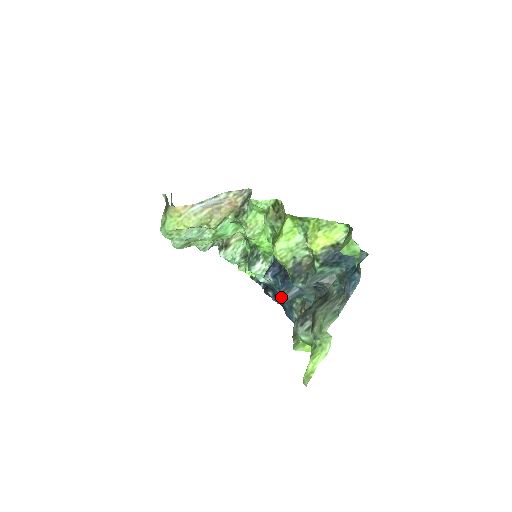
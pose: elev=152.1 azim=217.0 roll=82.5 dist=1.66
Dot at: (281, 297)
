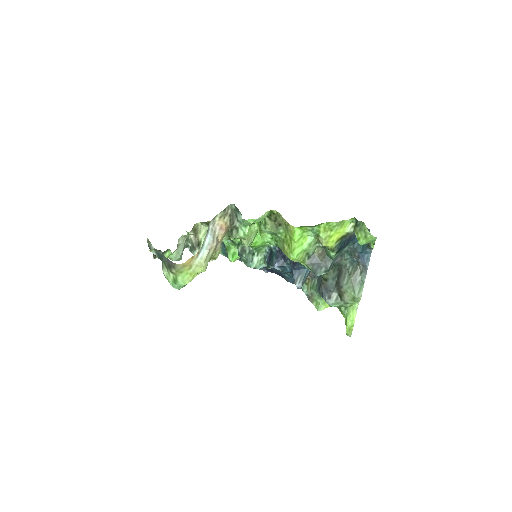
Dot at: (300, 283)
